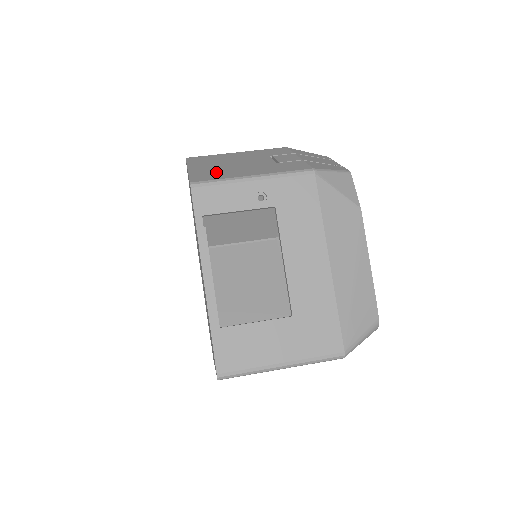
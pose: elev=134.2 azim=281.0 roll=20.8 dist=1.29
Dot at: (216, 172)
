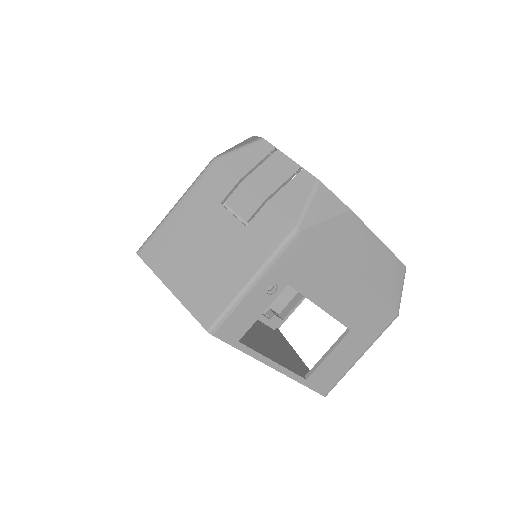
Dot at: (207, 288)
